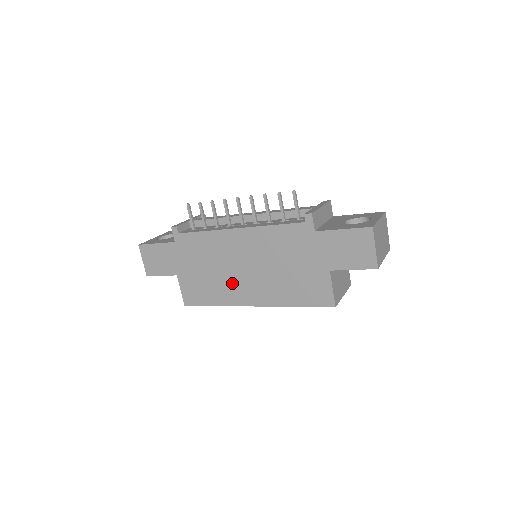
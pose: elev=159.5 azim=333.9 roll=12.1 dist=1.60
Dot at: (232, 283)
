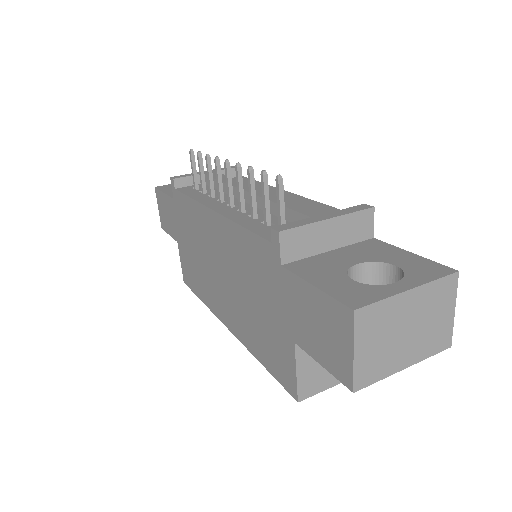
Dot at: (211, 283)
